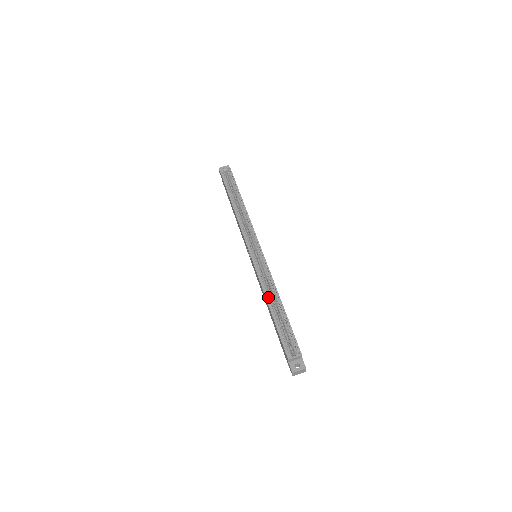
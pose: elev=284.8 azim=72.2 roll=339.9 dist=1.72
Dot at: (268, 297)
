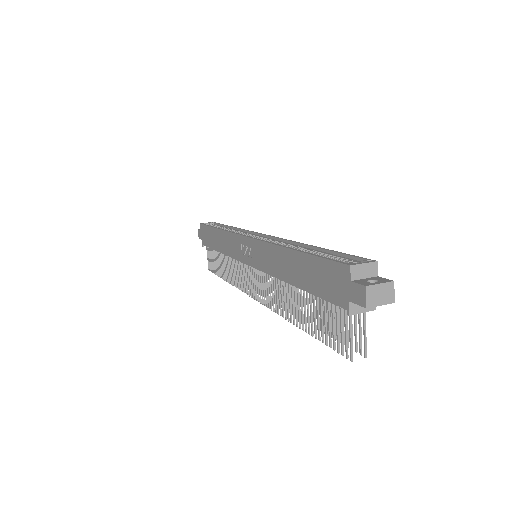
Dot at: occluded
